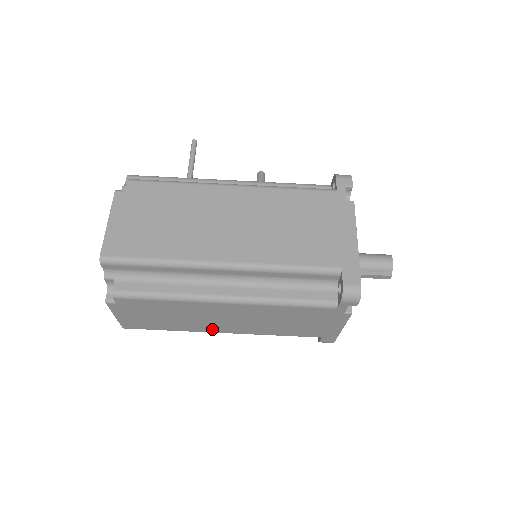
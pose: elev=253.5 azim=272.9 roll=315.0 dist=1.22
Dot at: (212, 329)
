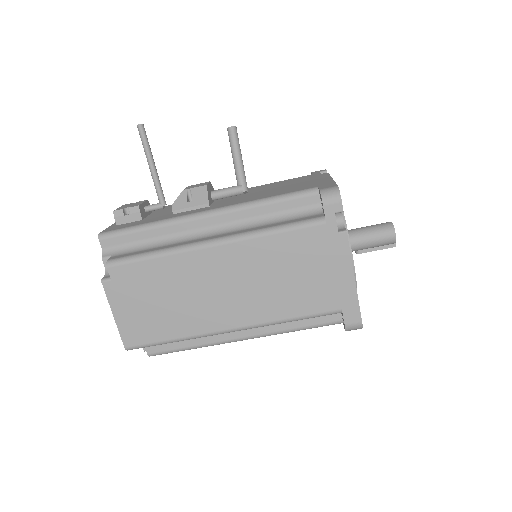
Dot at: occluded
